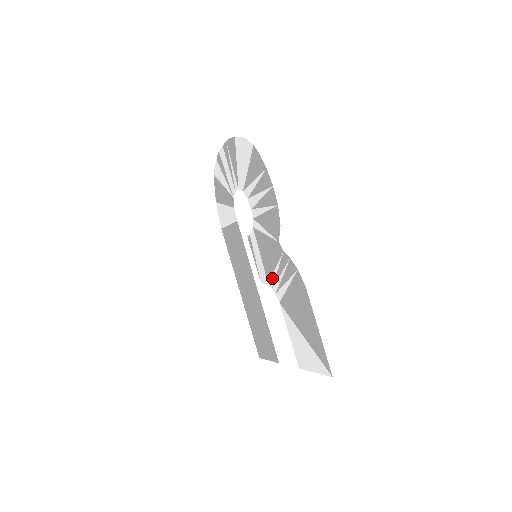
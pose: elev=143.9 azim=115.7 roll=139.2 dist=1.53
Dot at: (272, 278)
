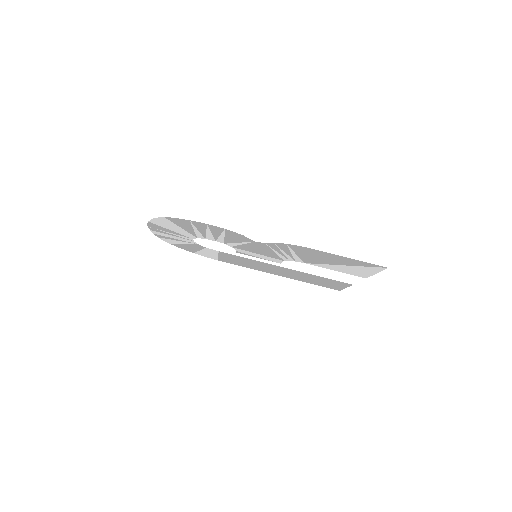
Dot at: (281, 257)
